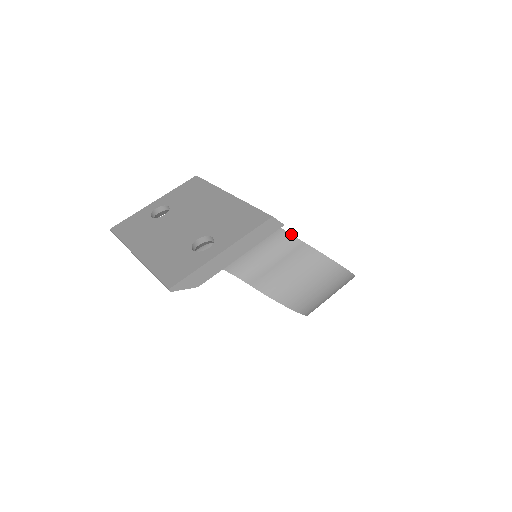
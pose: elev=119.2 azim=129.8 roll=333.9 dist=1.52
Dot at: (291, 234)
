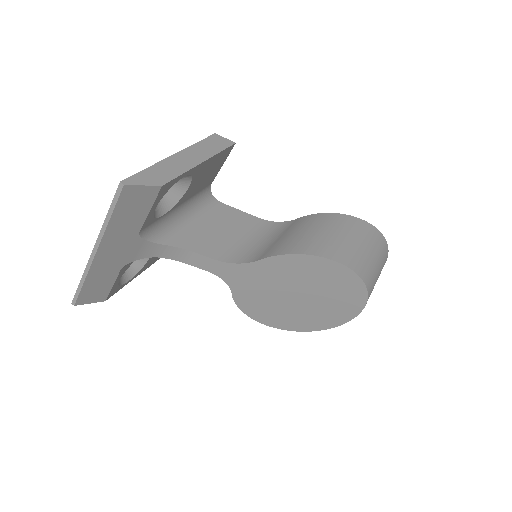
Dot at: (278, 222)
